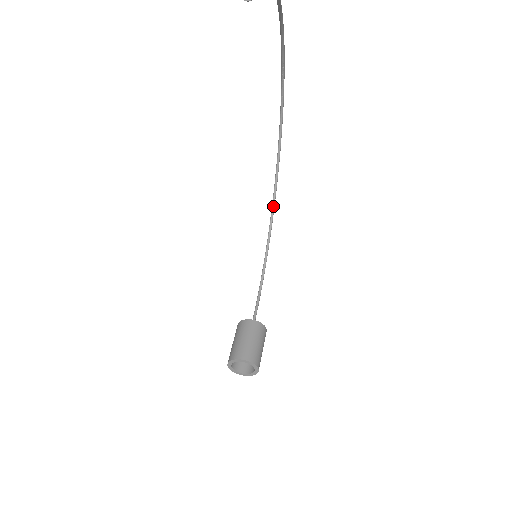
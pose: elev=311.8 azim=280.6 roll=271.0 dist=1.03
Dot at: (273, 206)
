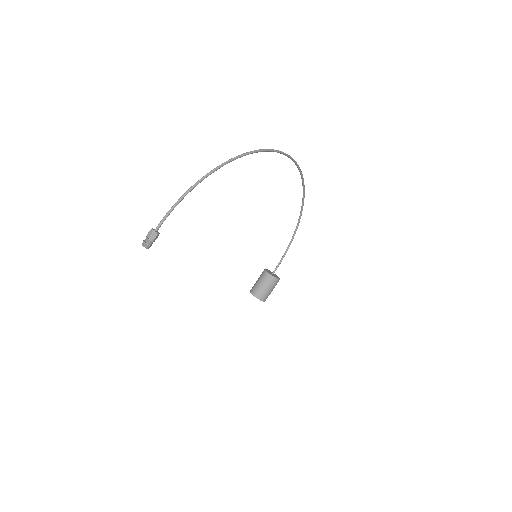
Dot at: (303, 201)
